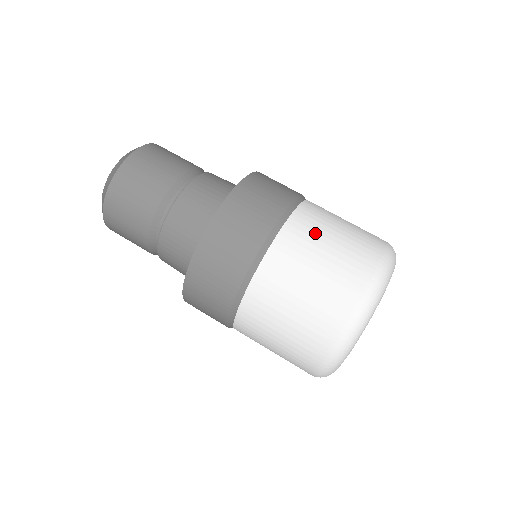
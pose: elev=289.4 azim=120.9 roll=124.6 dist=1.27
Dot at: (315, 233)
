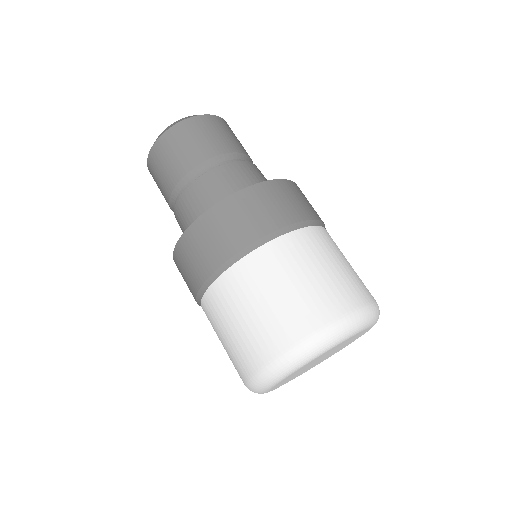
Dot at: occluded
